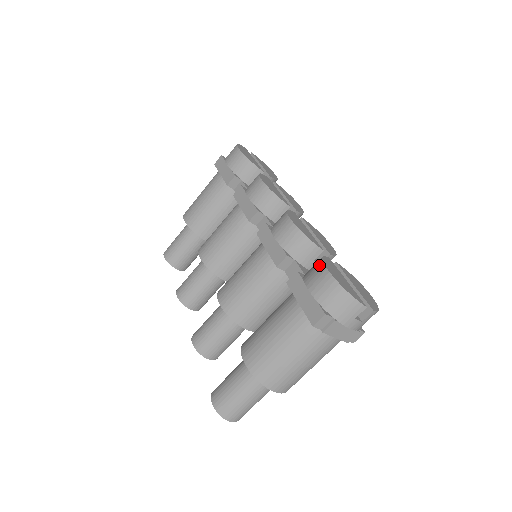
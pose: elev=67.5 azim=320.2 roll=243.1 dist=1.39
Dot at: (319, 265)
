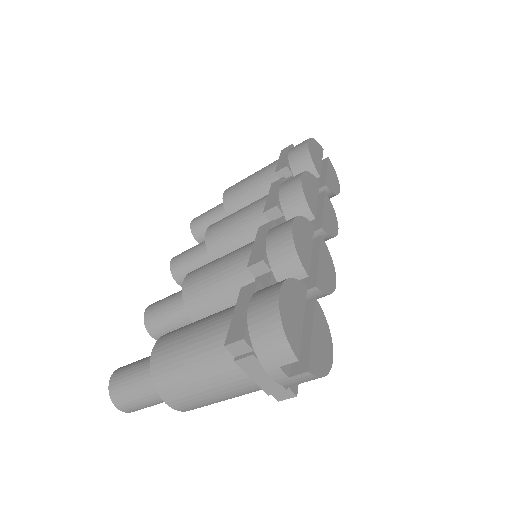
Dot at: (278, 283)
